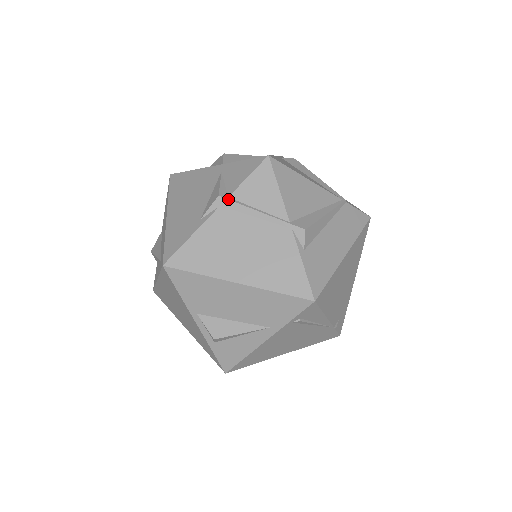
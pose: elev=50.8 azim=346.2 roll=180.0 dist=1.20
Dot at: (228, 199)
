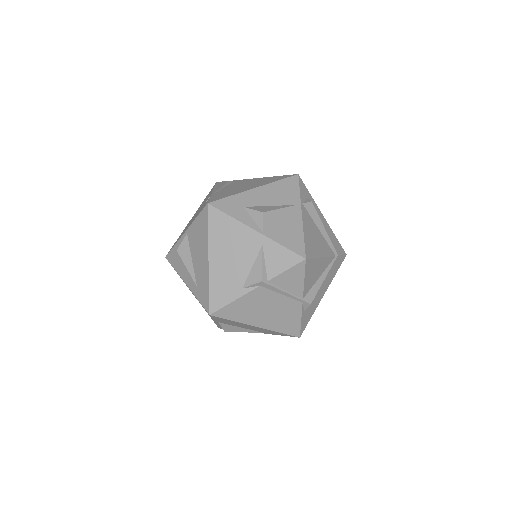
Dot at: (268, 284)
